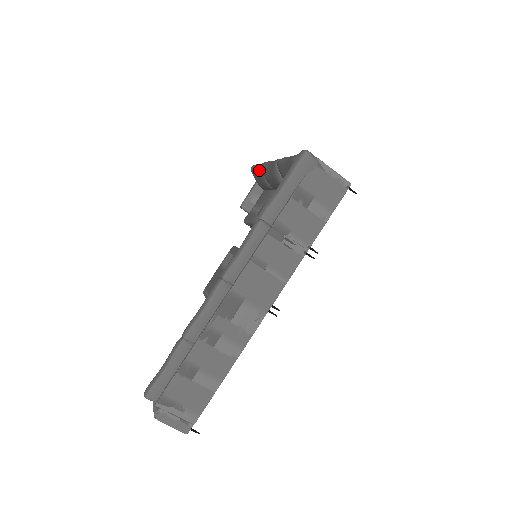
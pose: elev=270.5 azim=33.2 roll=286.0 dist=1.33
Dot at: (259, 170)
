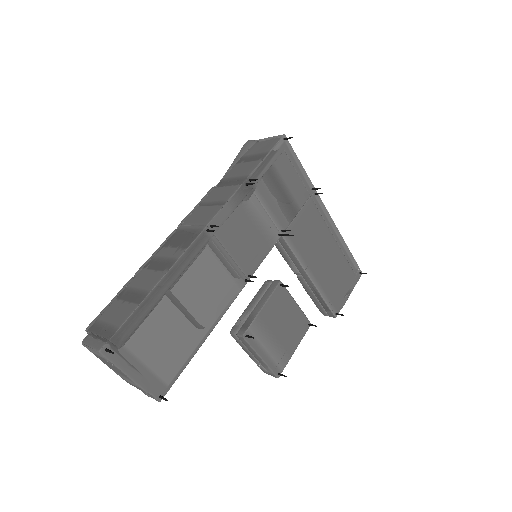
Dot at: occluded
